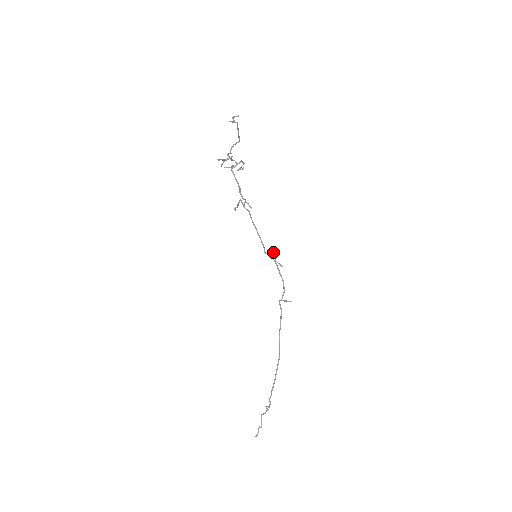
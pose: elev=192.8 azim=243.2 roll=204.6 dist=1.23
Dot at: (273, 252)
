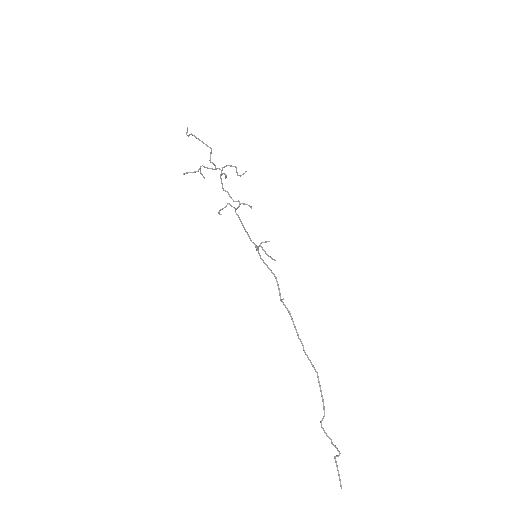
Dot at: (261, 246)
